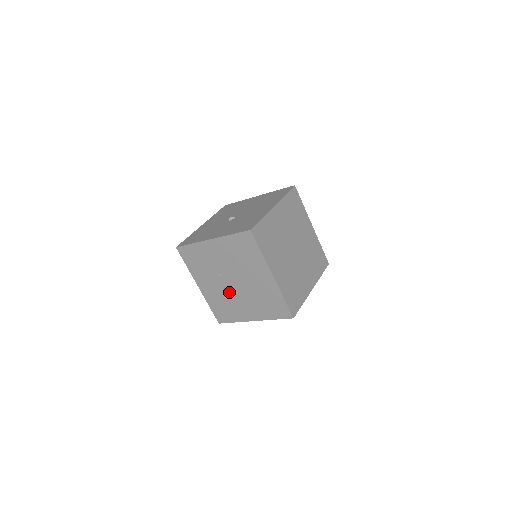
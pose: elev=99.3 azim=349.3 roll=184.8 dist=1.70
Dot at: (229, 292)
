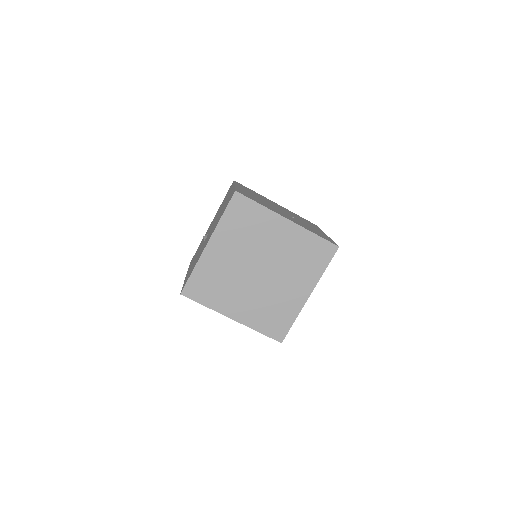
Dot at: occluded
